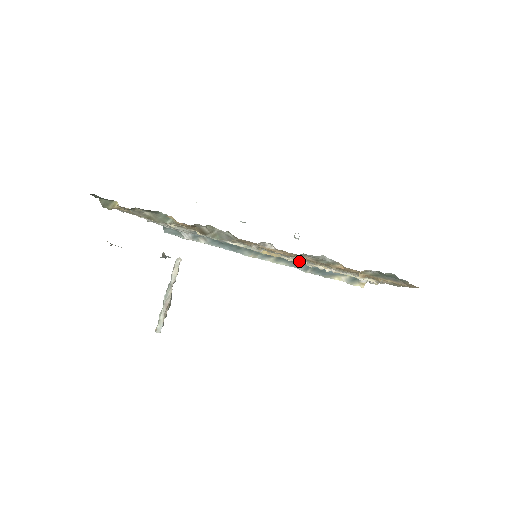
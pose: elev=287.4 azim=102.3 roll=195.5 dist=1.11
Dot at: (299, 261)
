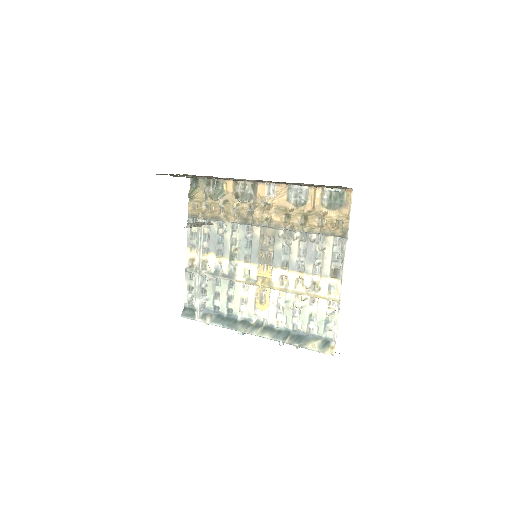
Dot at: (283, 287)
